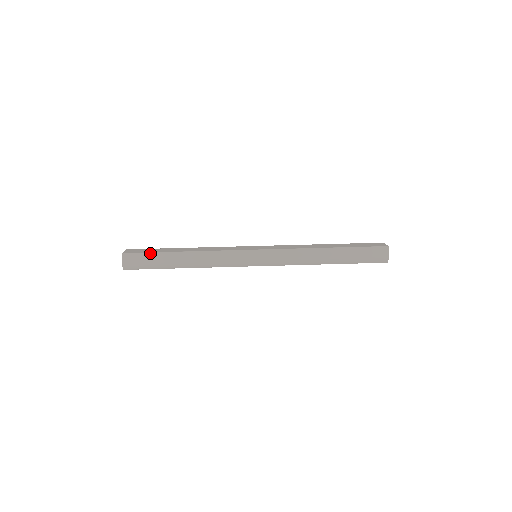
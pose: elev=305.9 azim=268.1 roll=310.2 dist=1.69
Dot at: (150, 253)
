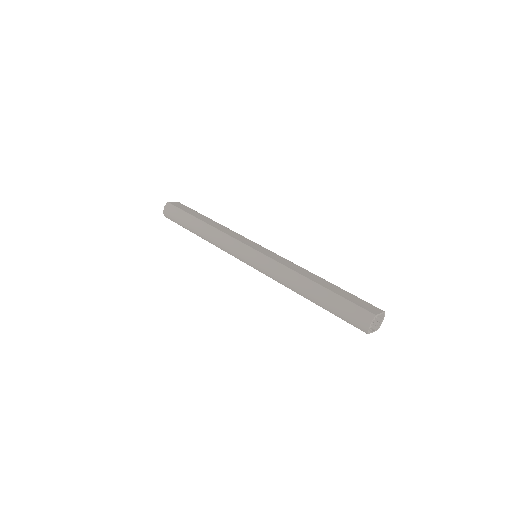
Dot at: (183, 211)
